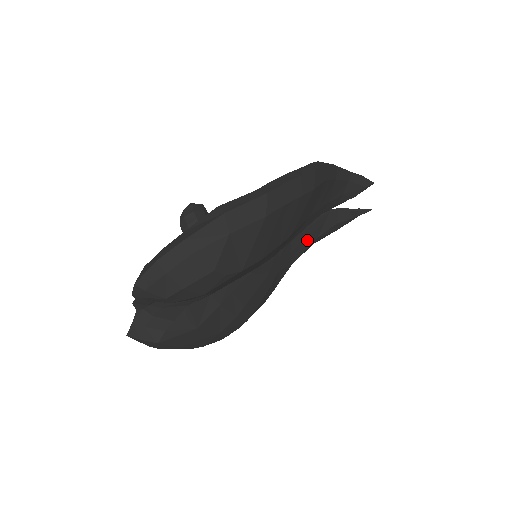
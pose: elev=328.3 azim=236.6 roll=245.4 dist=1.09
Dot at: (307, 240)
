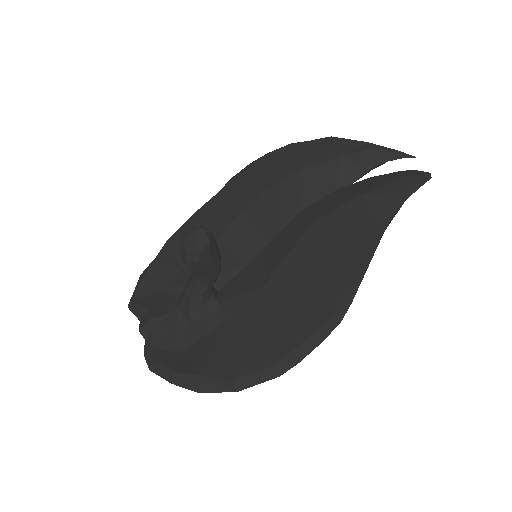
Dot at: occluded
